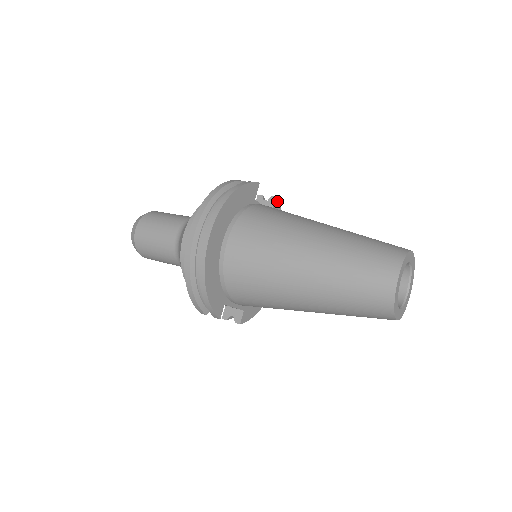
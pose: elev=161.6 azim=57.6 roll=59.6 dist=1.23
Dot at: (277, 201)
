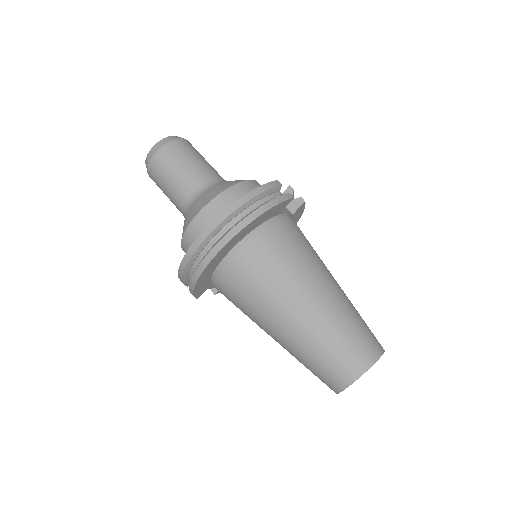
Dot at: (304, 204)
